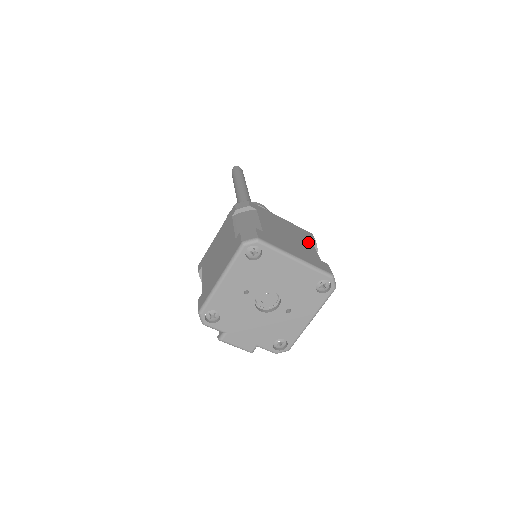
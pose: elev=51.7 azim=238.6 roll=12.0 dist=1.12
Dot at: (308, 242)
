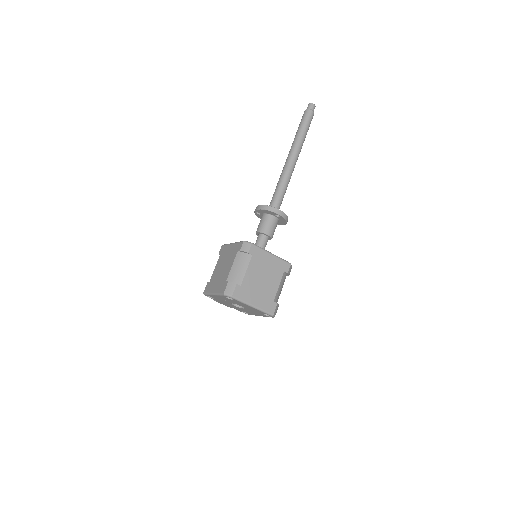
Dot at: (277, 280)
